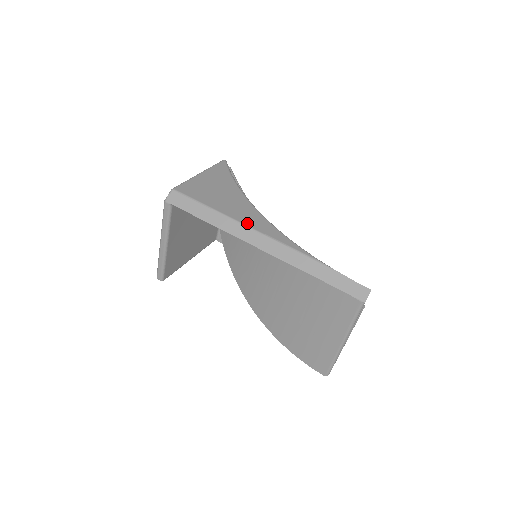
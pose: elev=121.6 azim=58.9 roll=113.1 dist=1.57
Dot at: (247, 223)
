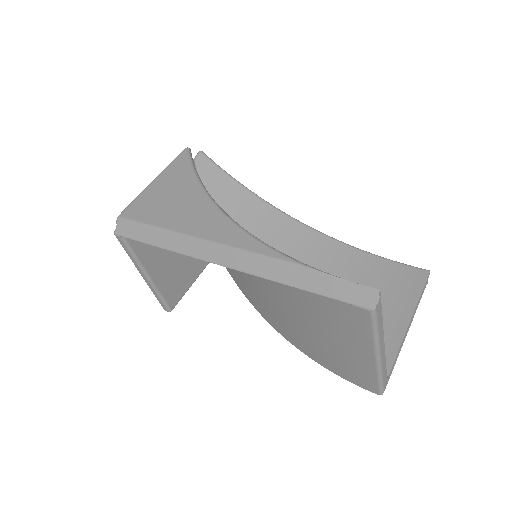
Dot at: (203, 235)
